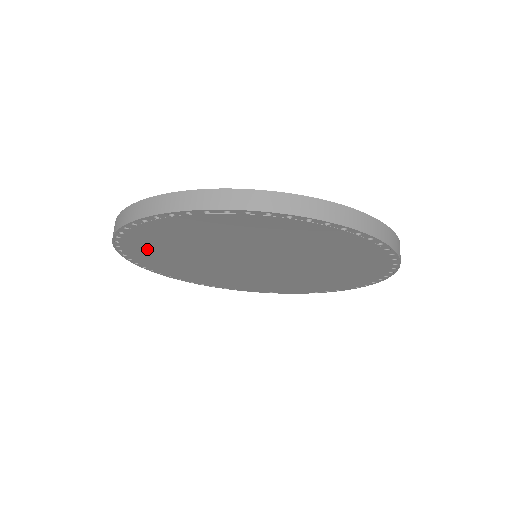
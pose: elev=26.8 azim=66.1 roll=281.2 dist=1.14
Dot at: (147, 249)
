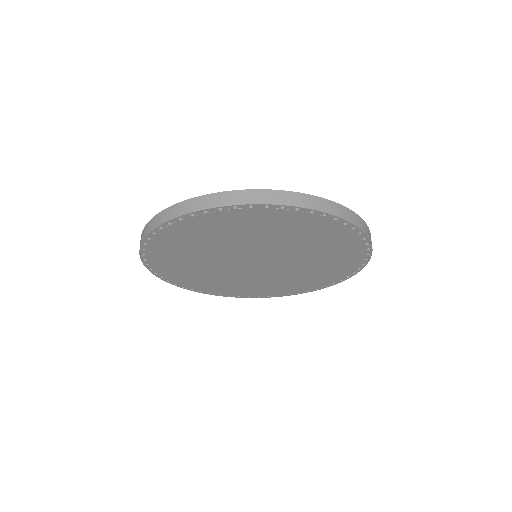
Dot at: (174, 270)
